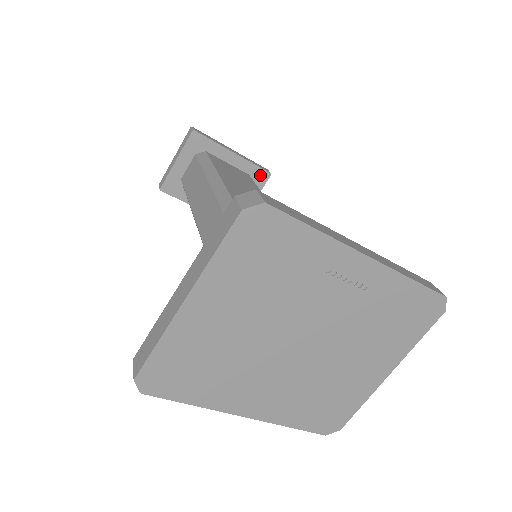
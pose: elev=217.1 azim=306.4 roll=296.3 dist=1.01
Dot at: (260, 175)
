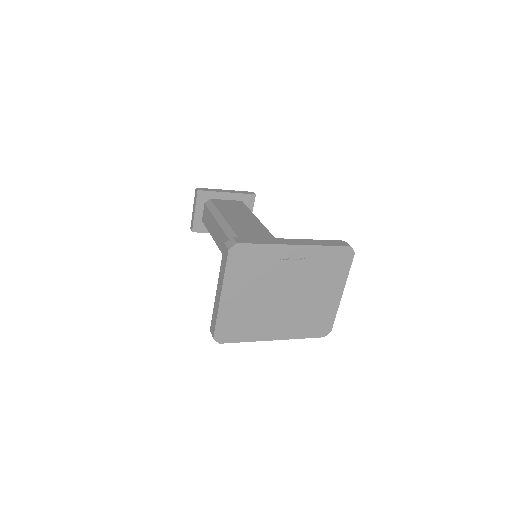
Dot at: (249, 198)
